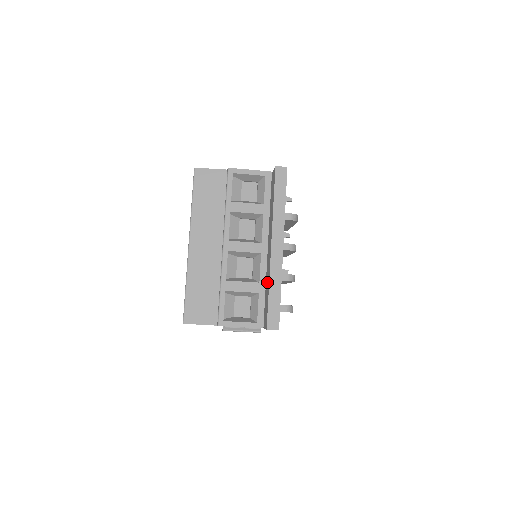
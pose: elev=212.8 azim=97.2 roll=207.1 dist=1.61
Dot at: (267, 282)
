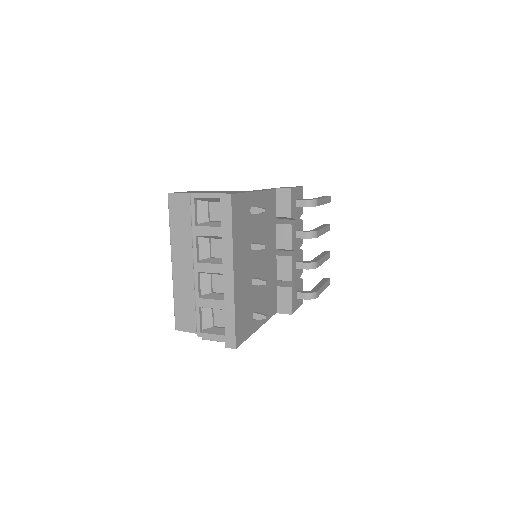
Dot at: occluded
